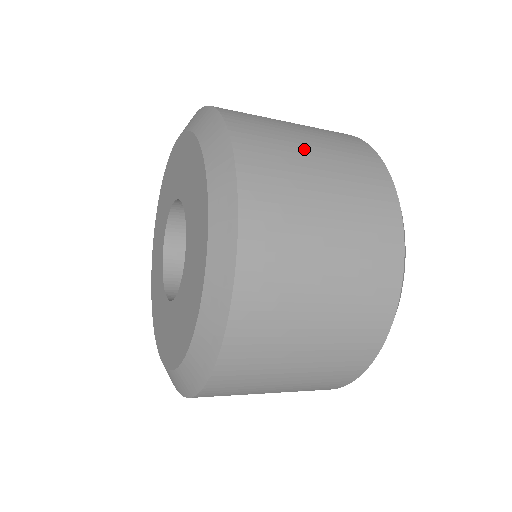
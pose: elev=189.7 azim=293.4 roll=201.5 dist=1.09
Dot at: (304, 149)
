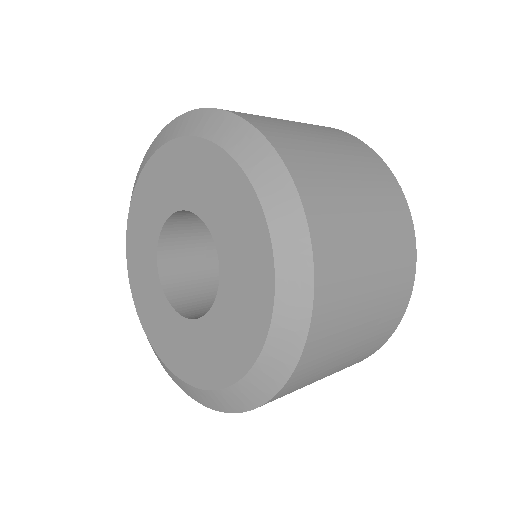
Dot at: (363, 230)
